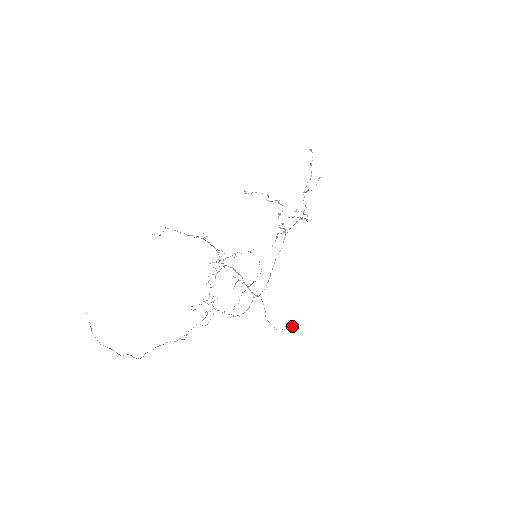
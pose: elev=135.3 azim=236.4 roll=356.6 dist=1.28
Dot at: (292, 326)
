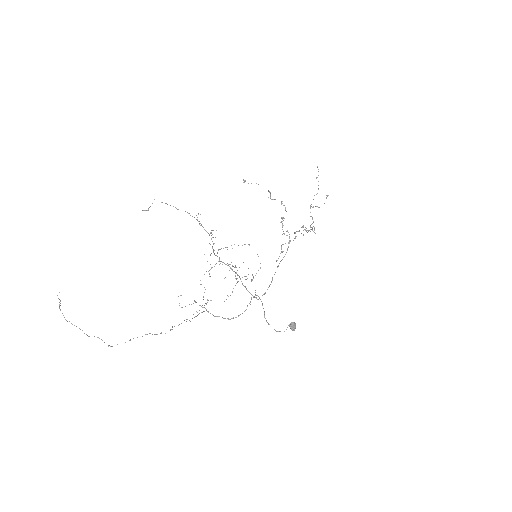
Dot at: (295, 327)
